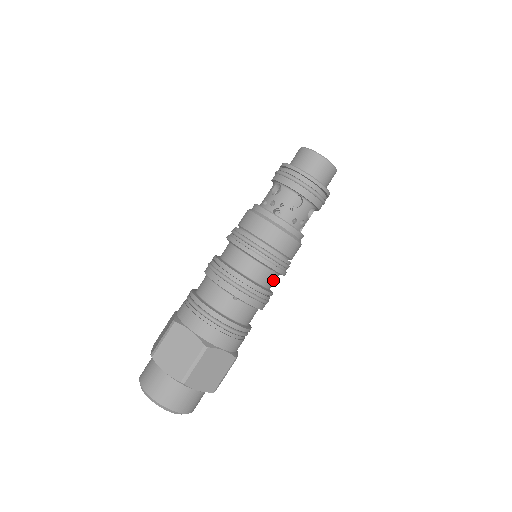
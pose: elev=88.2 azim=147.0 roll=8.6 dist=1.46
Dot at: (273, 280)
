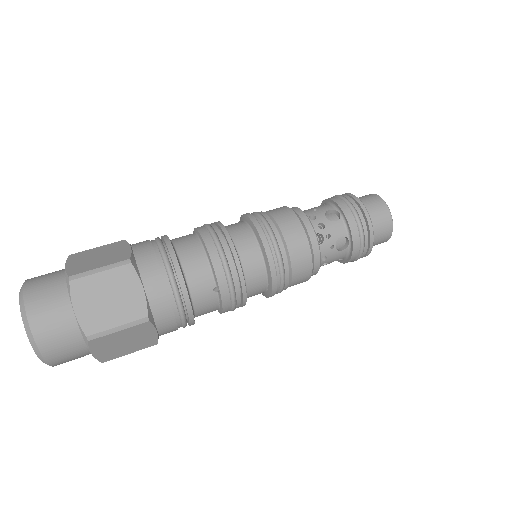
Dot at: (256, 294)
